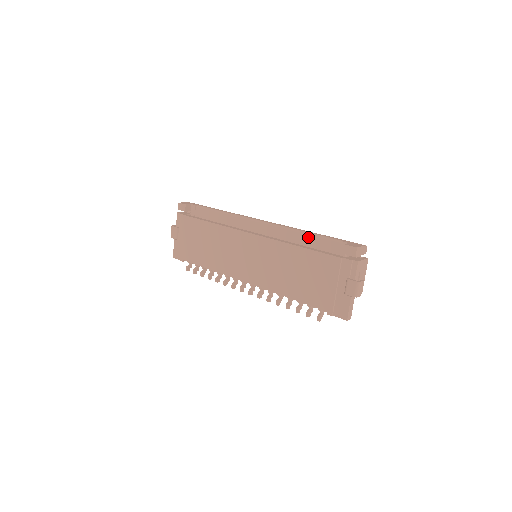
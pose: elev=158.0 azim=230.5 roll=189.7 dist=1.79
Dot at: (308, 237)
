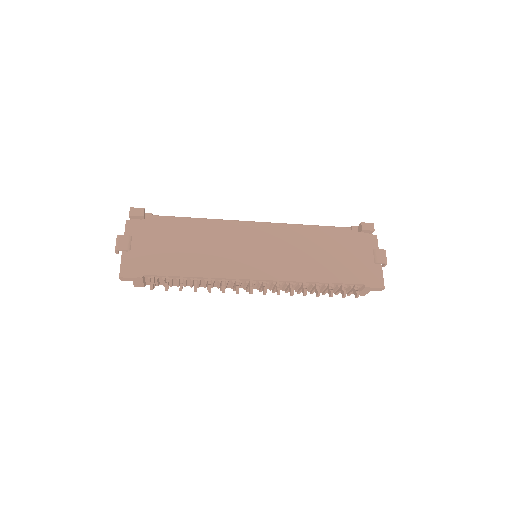
Dot at: (315, 228)
